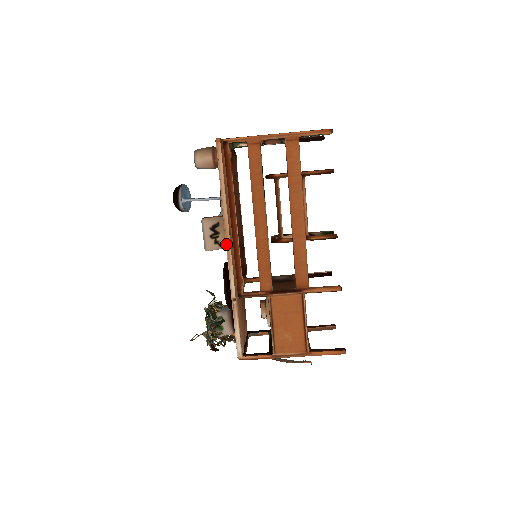
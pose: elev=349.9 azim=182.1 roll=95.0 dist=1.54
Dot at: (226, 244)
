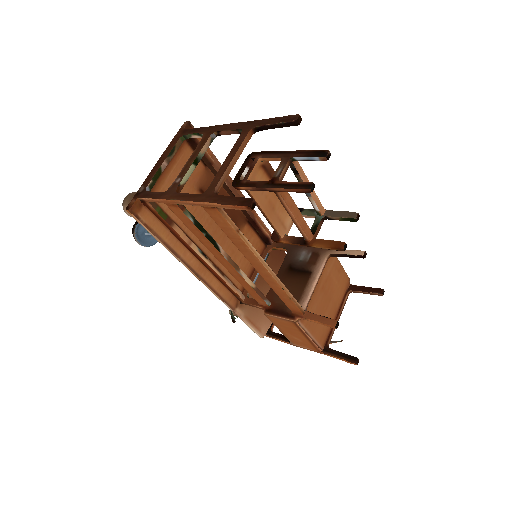
Dot at: occluded
